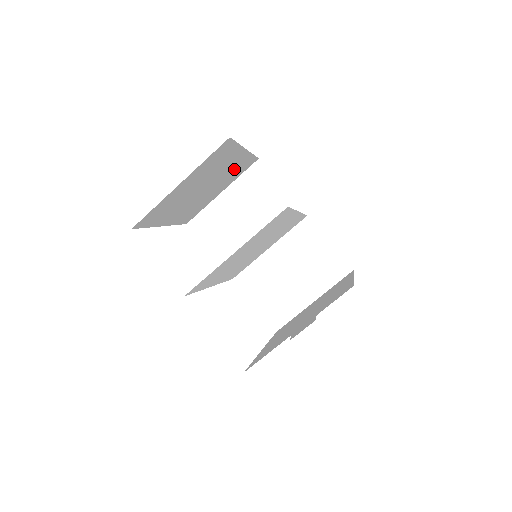
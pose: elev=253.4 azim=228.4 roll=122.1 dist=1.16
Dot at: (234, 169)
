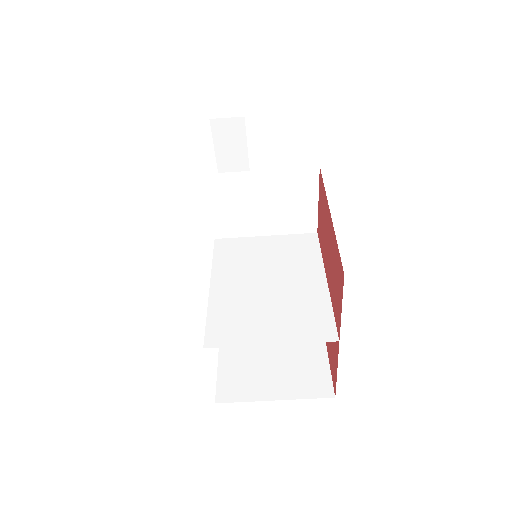
Dot at: occluded
